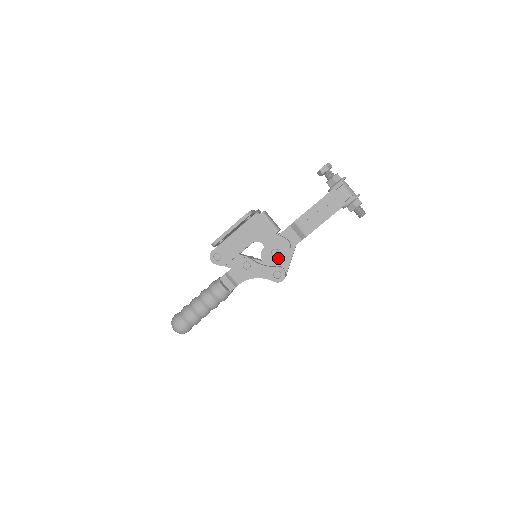
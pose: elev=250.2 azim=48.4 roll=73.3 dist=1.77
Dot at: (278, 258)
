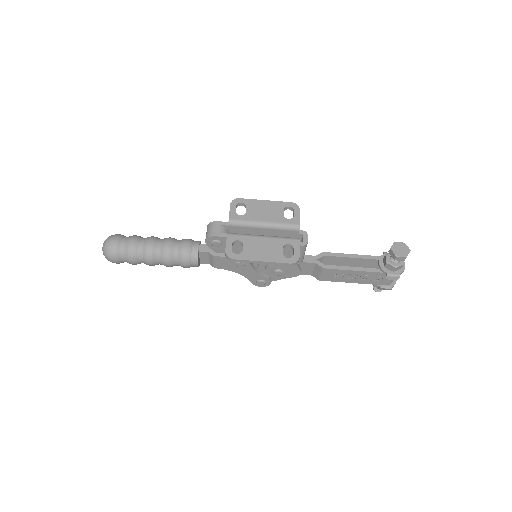
Dot at: (276, 276)
